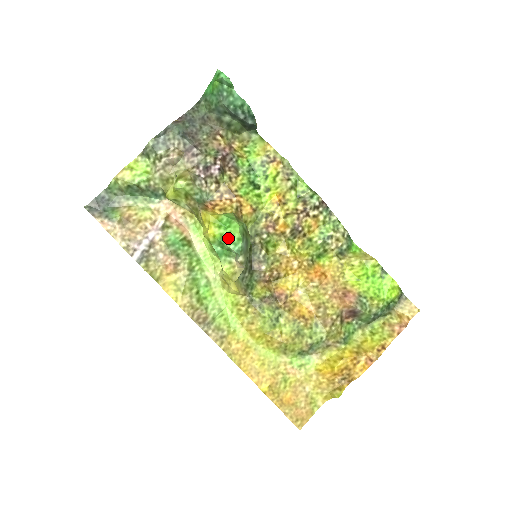
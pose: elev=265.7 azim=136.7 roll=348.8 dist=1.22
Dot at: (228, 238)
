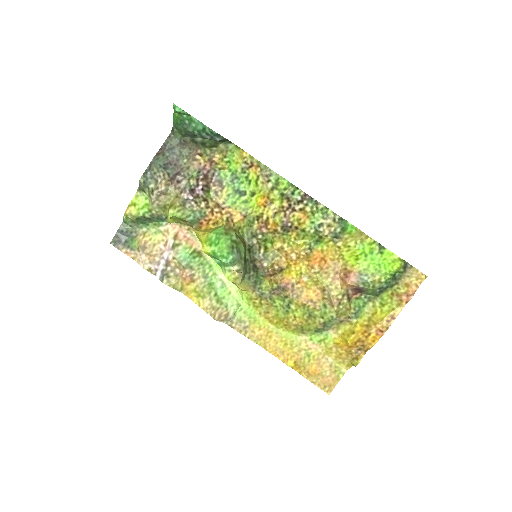
Dot at: (219, 254)
